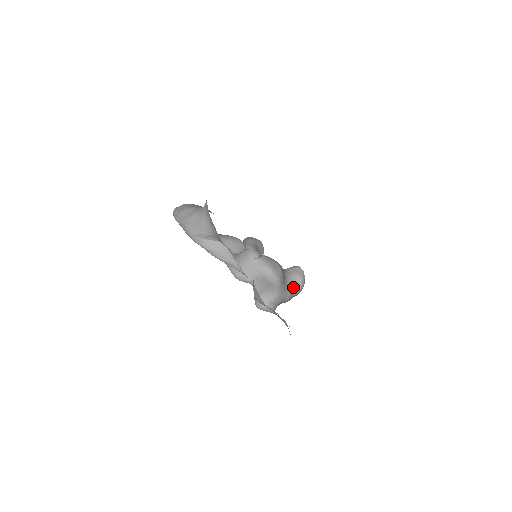
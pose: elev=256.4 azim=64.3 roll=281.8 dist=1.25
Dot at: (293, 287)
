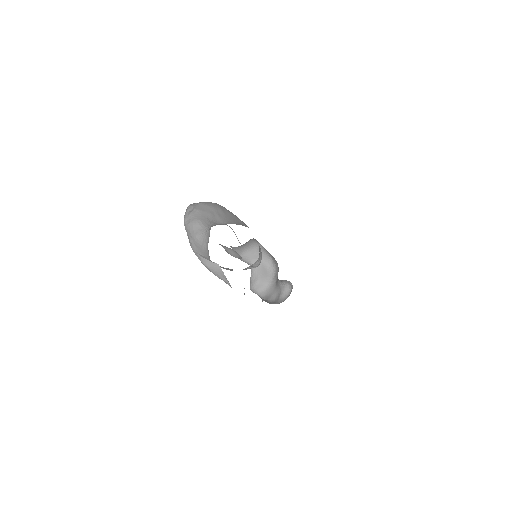
Dot at: (282, 290)
